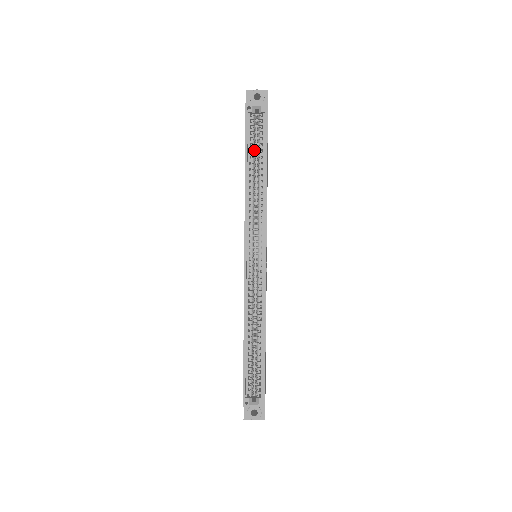
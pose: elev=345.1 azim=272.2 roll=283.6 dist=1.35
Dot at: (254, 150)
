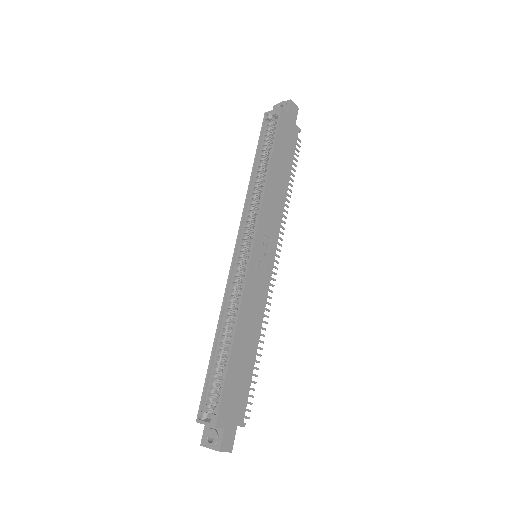
Dot at: (267, 151)
